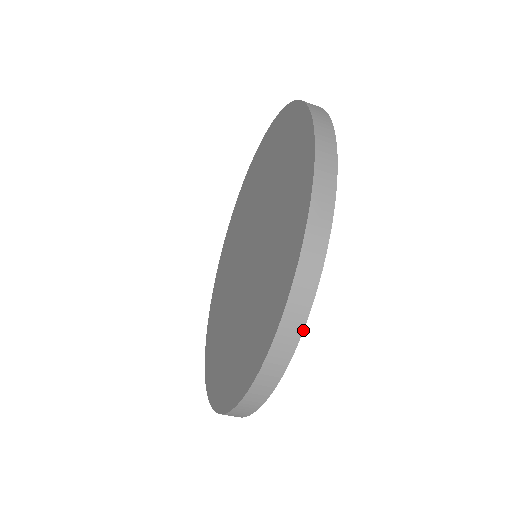
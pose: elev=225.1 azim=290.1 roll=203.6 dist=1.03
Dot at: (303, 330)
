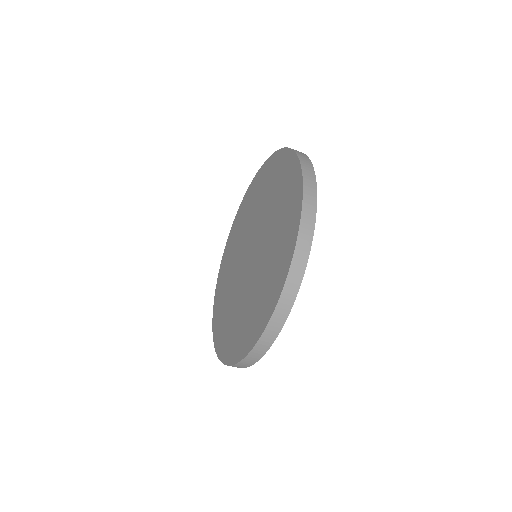
Dot at: (316, 185)
